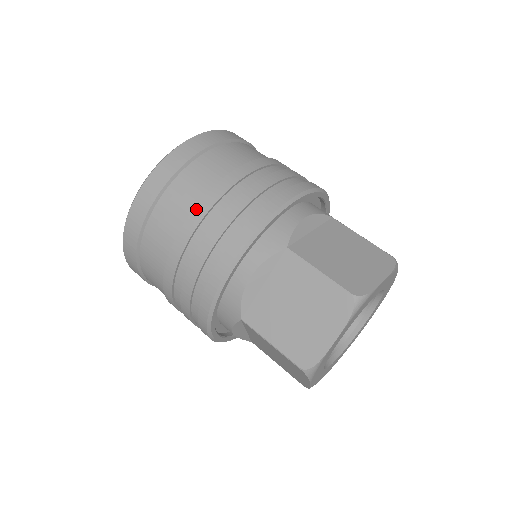
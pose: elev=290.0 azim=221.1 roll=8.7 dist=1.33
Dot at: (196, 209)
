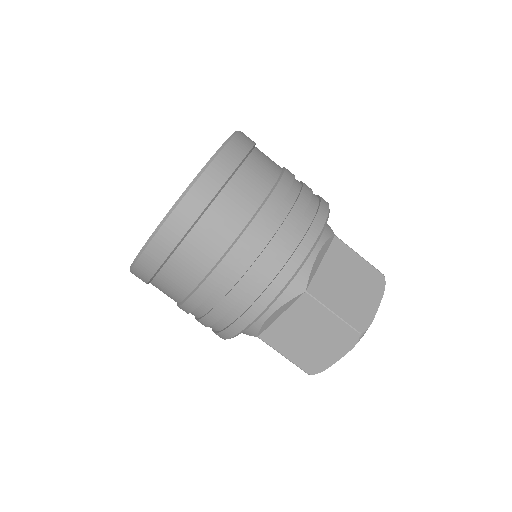
Dot at: (280, 183)
